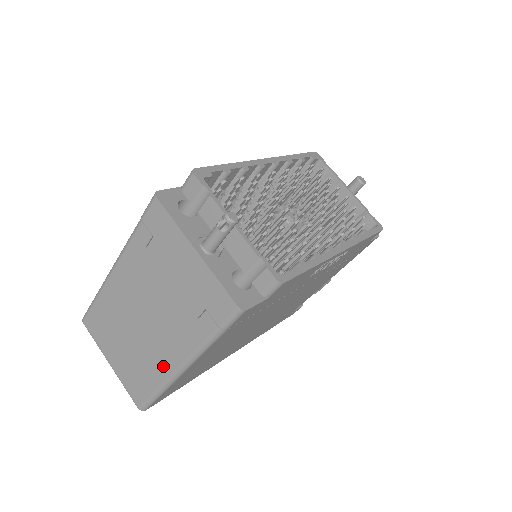
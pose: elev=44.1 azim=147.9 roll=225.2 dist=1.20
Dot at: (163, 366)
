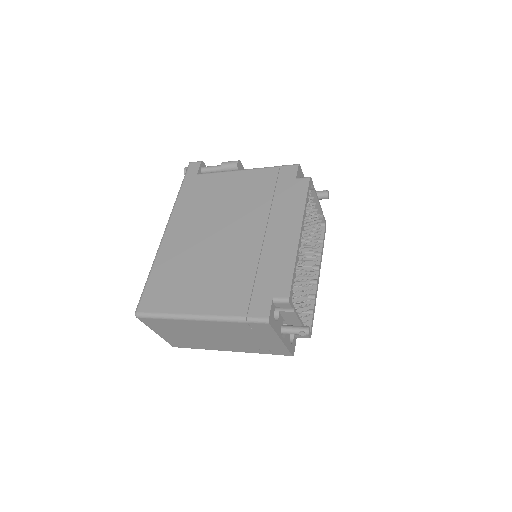
Dot at: (214, 348)
